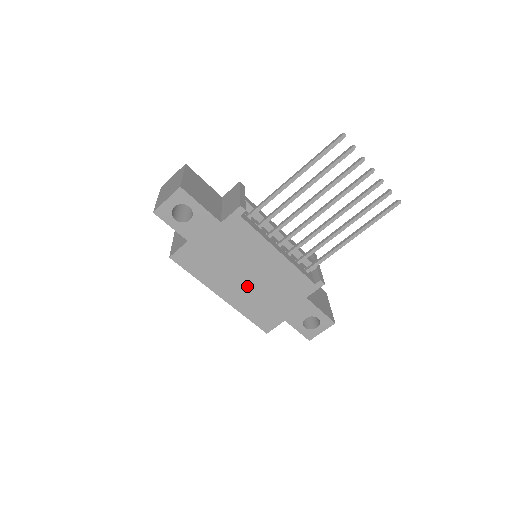
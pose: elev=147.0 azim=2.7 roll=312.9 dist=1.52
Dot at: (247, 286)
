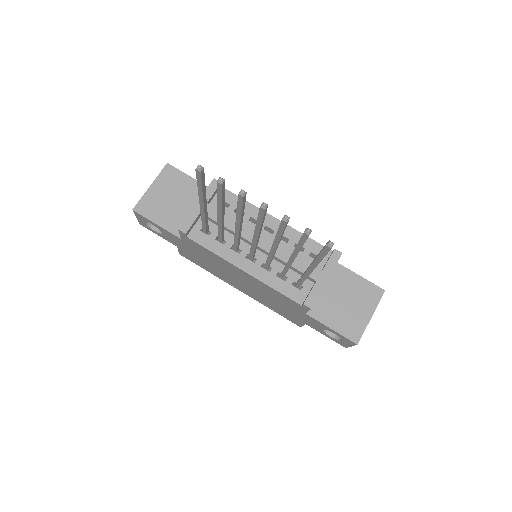
Dot at: (248, 288)
